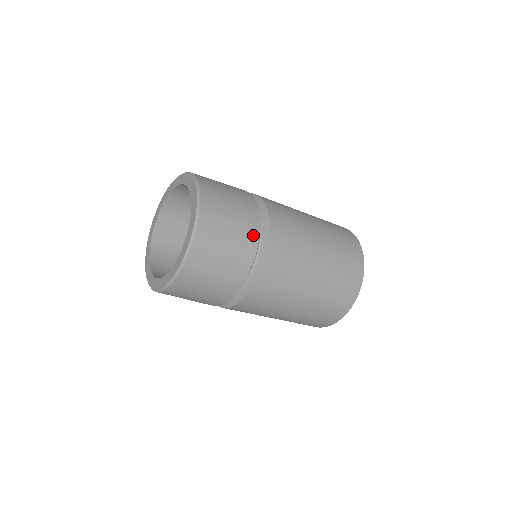
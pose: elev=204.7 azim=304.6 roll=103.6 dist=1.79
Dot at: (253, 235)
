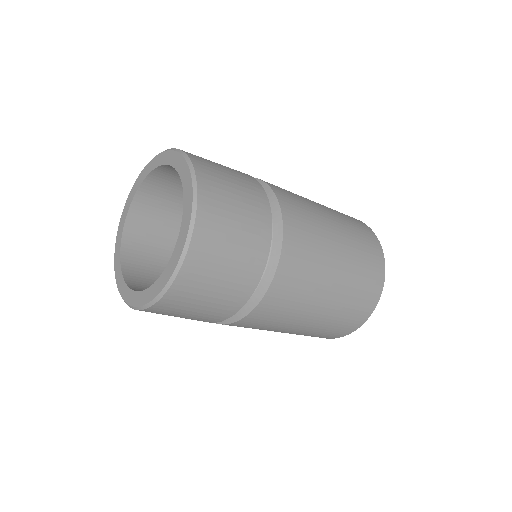
Dot at: (262, 250)
